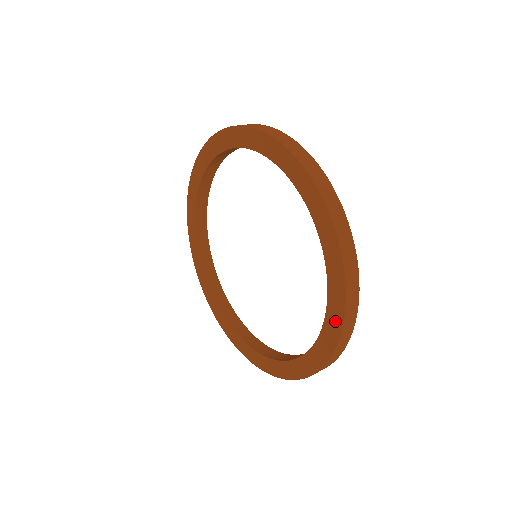
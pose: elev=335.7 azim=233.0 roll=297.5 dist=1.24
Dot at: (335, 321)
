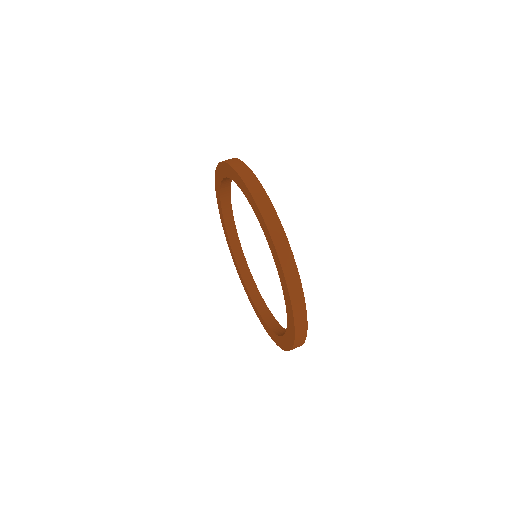
Dot at: (270, 334)
